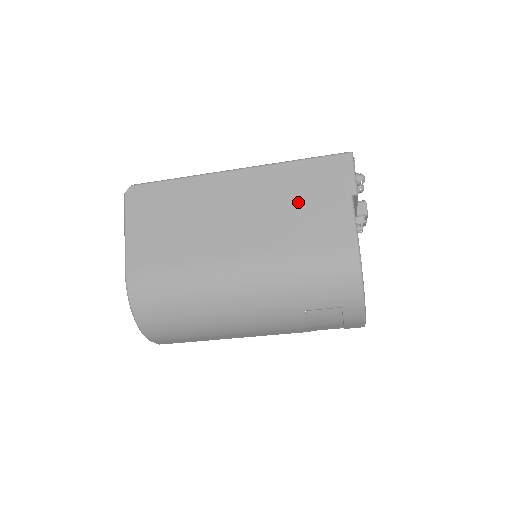
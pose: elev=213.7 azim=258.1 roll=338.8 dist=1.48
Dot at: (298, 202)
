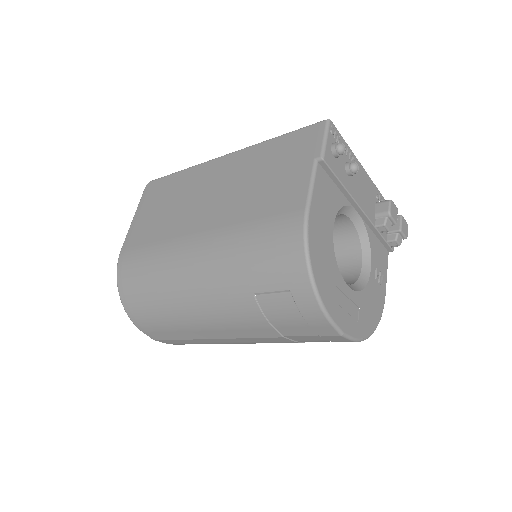
Dot at: (264, 175)
